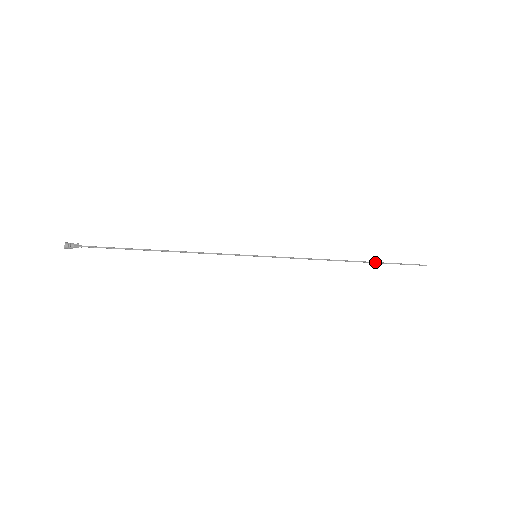
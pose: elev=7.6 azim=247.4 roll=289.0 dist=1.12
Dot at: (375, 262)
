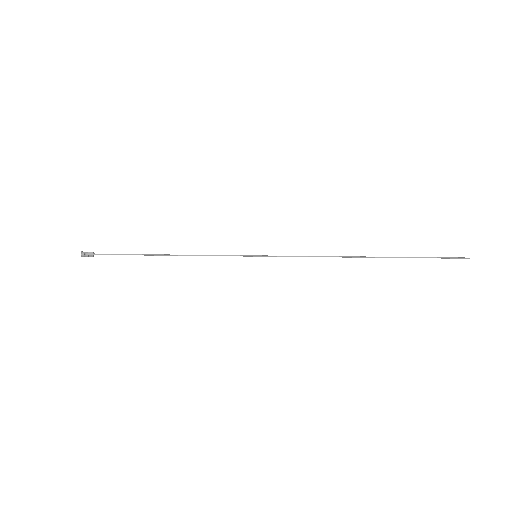
Dot at: (397, 257)
